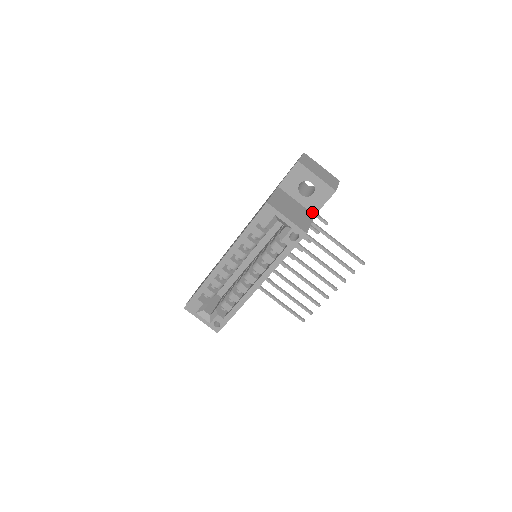
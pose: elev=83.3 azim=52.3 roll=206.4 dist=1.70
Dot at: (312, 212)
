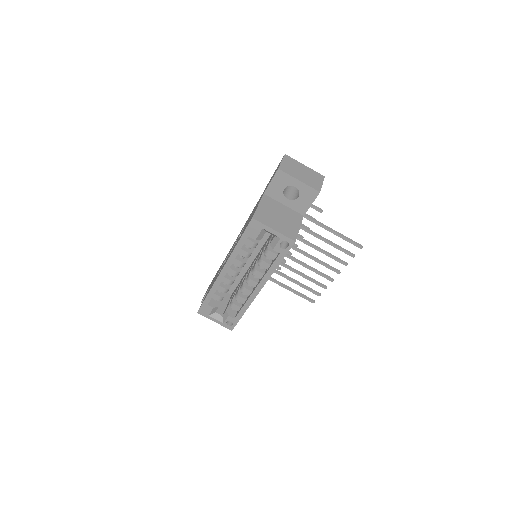
Dot at: (301, 213)
